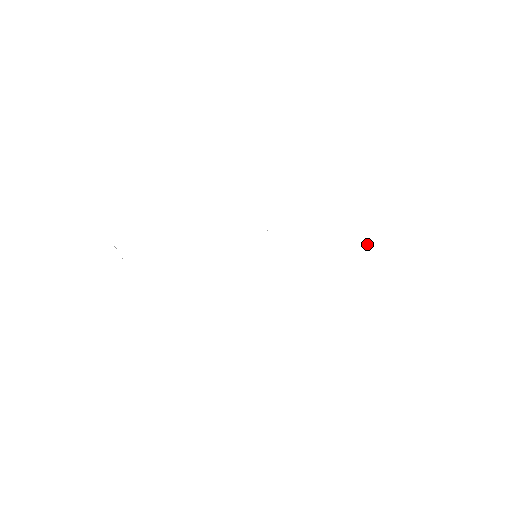
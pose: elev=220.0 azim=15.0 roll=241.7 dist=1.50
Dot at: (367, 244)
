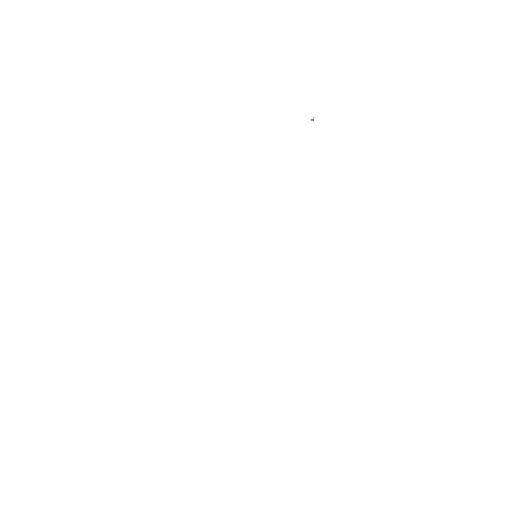
Dot at: (313, 119)
